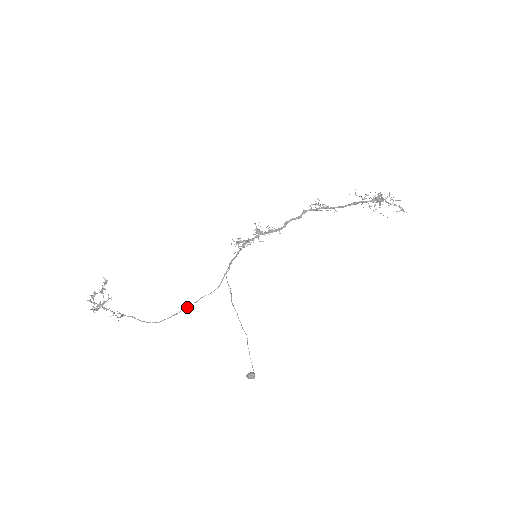
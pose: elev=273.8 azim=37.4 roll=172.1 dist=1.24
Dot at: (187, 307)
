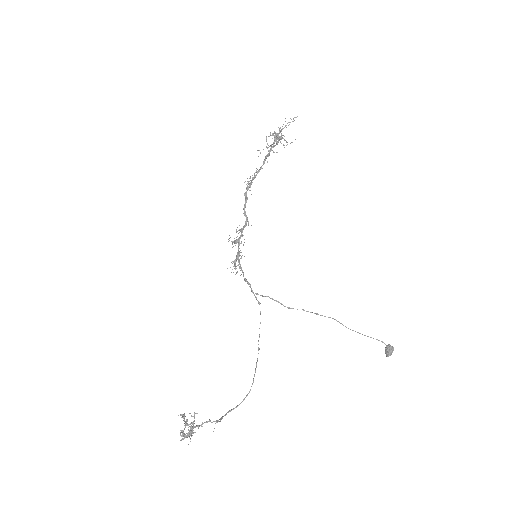
Dot at: (258, 347)
